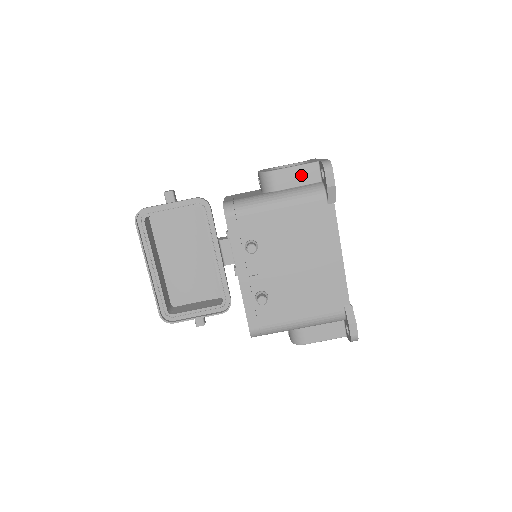
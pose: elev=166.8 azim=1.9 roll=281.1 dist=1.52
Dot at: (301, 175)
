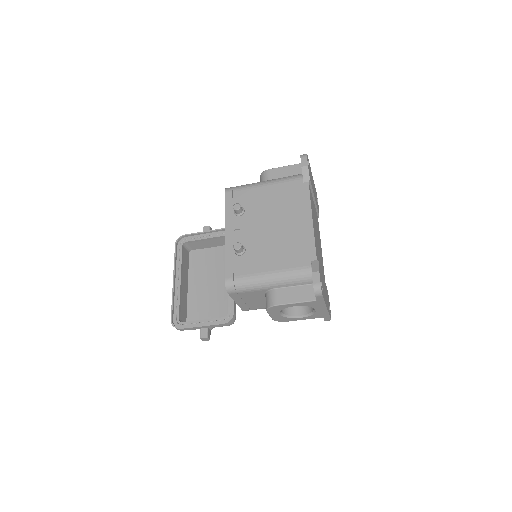
Dot at: (288, 171)
